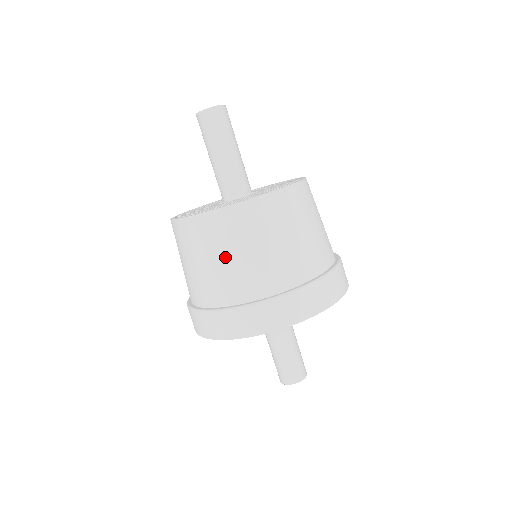
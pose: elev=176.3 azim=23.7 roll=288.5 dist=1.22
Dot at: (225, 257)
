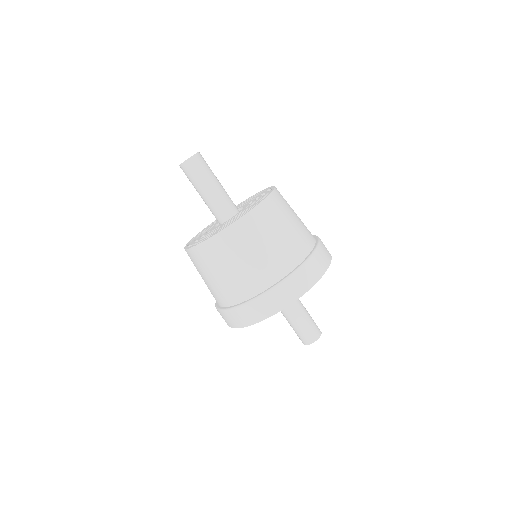
Dot at: (250, 256)
